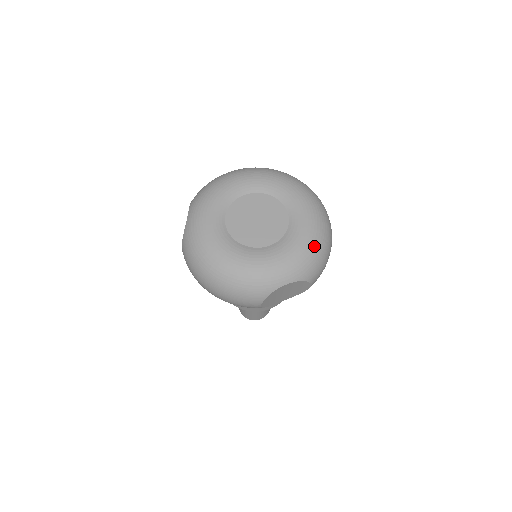
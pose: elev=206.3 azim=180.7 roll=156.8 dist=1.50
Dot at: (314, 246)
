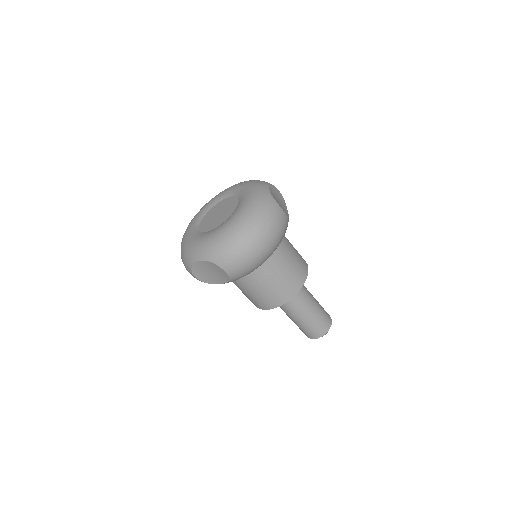
Dot at: (226, 236)
